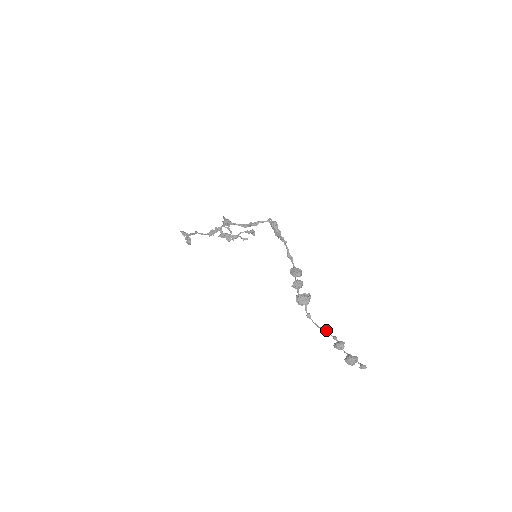
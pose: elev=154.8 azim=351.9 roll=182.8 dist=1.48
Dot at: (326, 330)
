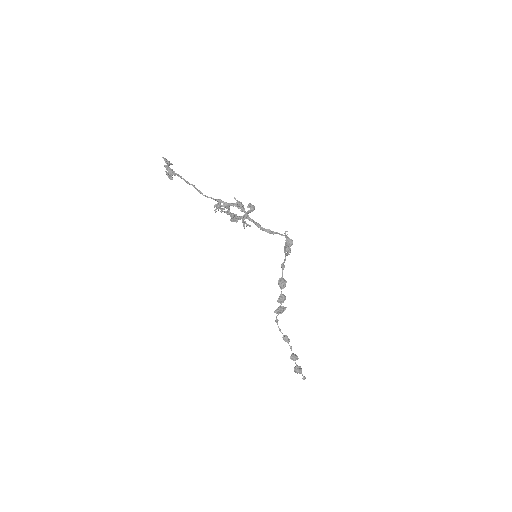
Dot at: (288, 341)
